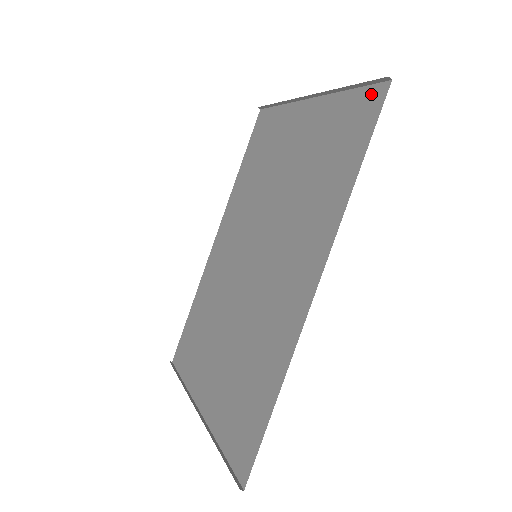
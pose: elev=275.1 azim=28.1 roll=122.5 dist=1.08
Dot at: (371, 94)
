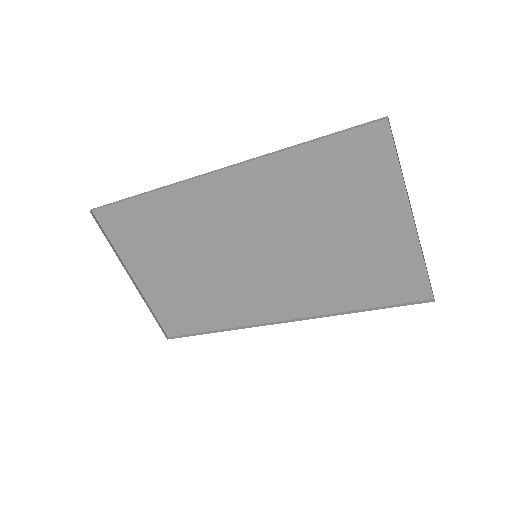
Dot at: (422, 288)
